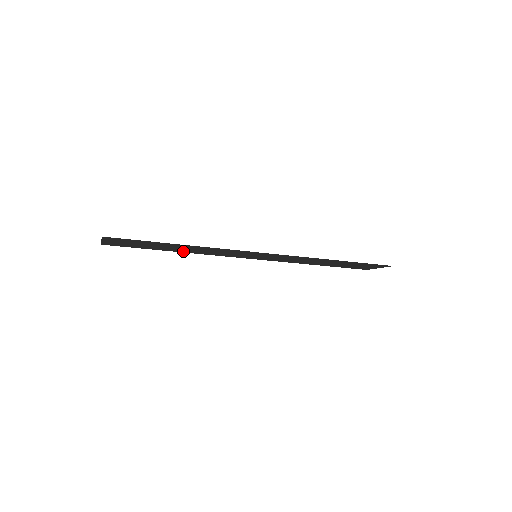
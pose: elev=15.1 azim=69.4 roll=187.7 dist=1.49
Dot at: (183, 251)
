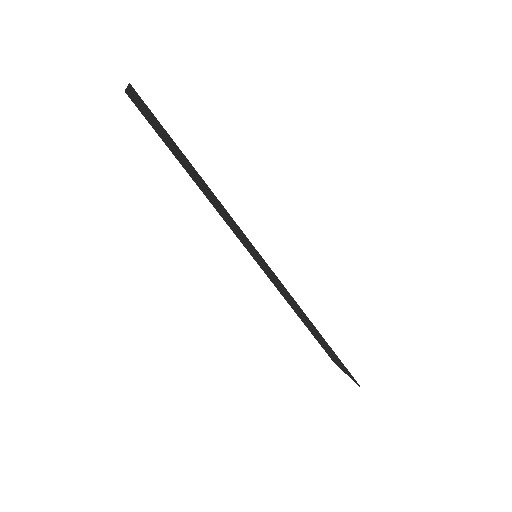
Dot at: (195, 181)
